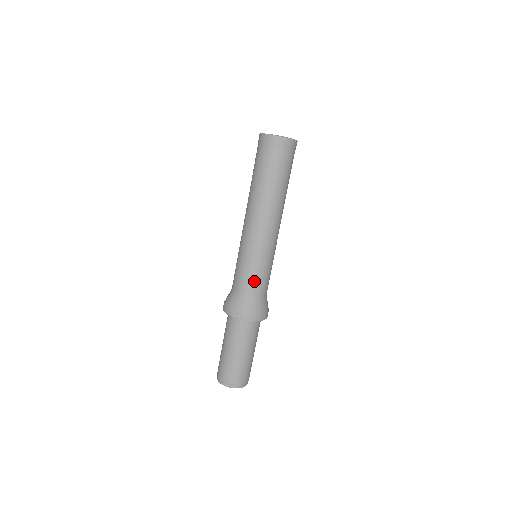
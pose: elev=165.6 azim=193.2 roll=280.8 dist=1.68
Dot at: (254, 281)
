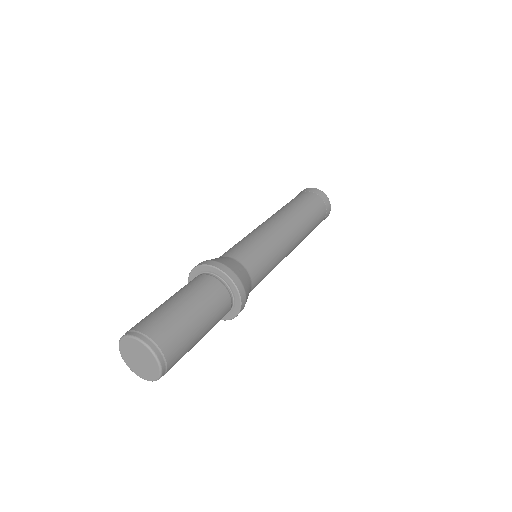
Dot at: (254, 256)
